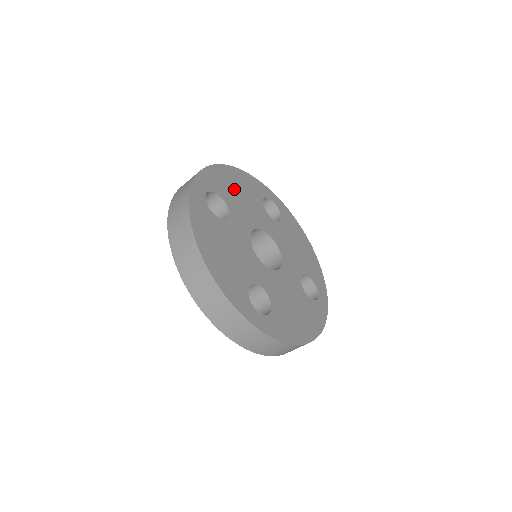
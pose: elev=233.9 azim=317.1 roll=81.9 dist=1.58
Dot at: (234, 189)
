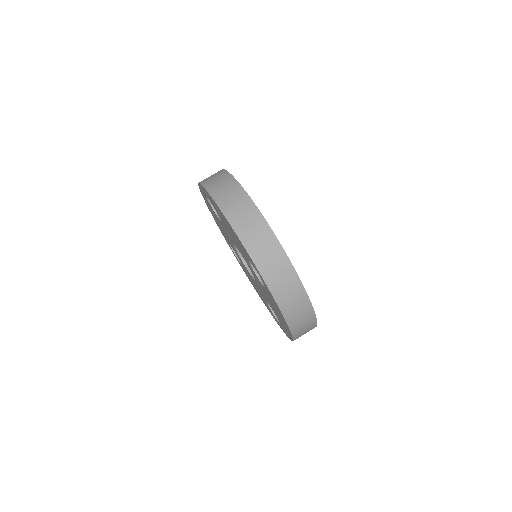
Dot at: occluded
